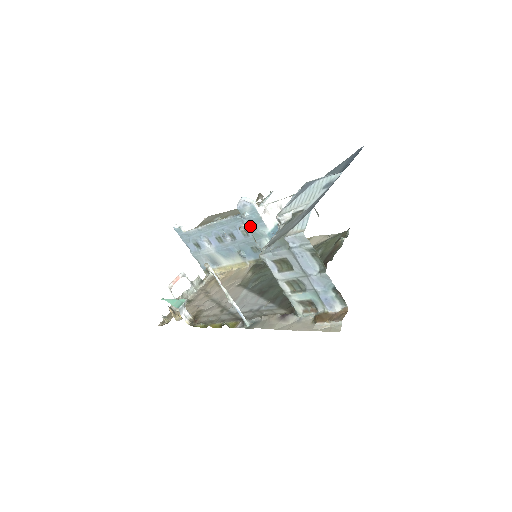
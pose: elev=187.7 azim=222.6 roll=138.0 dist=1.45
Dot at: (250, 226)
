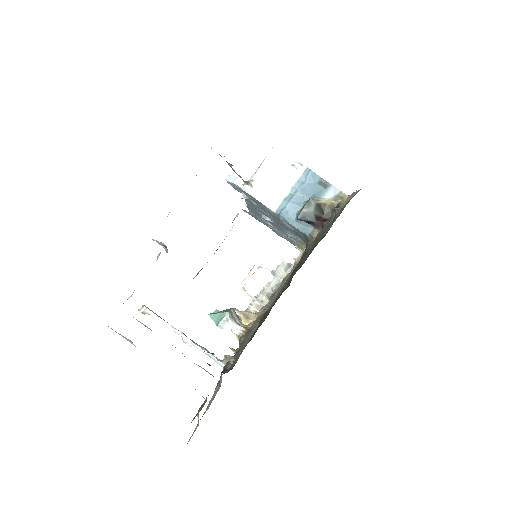
Dot at: (261, 207)
